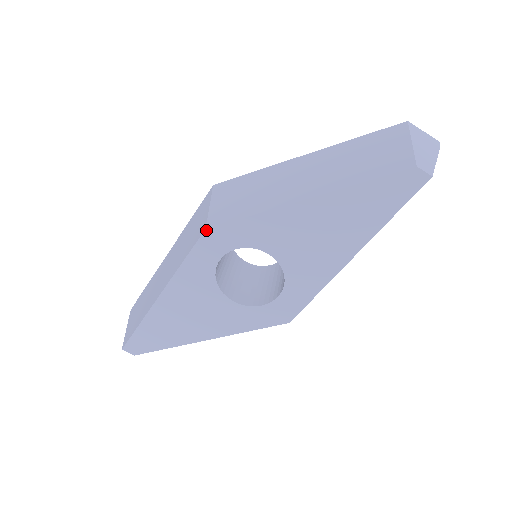
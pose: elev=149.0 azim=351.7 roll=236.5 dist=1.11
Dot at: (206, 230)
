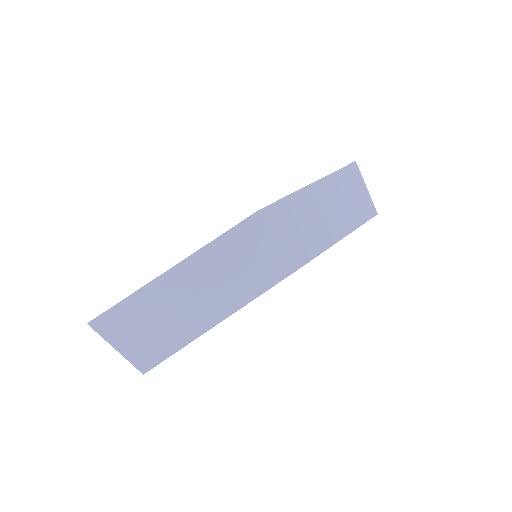
Dot at: occluded
